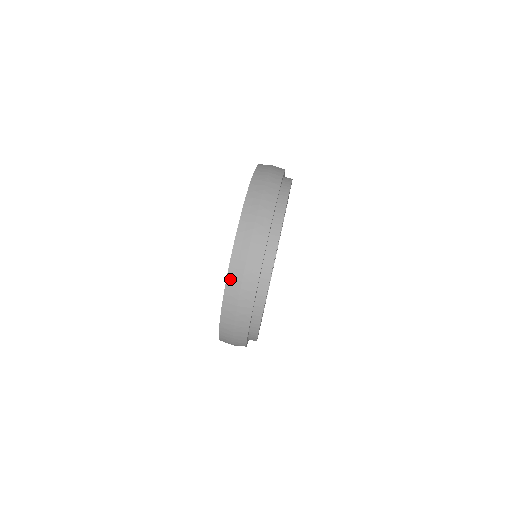
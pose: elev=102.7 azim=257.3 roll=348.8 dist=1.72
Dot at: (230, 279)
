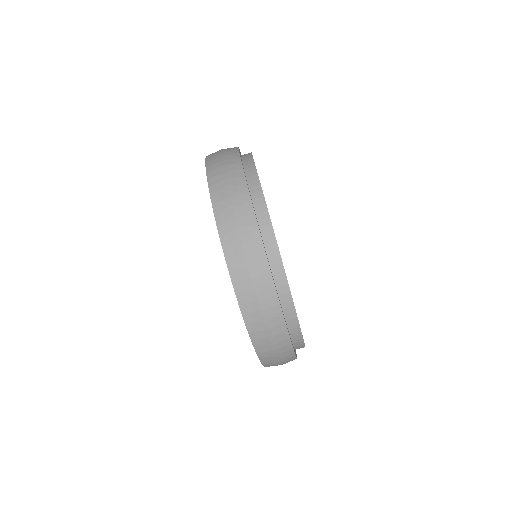
Dot at: (221, 225)
